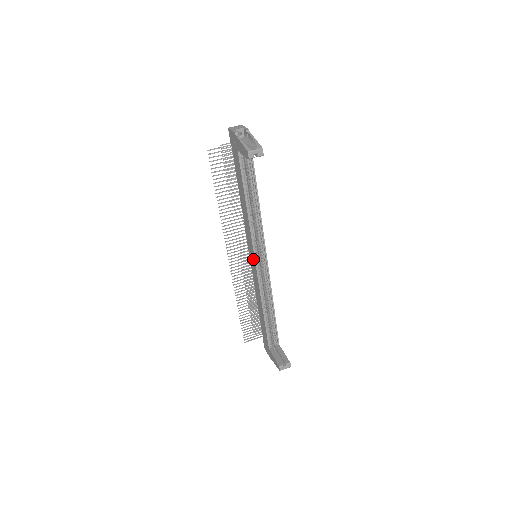
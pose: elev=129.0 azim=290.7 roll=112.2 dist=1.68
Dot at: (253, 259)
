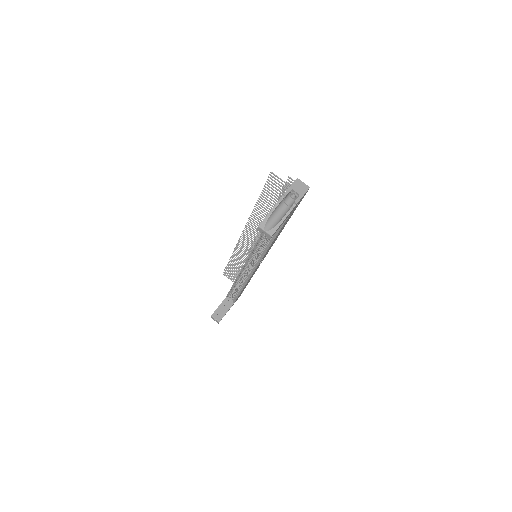
Dot at: occluded
